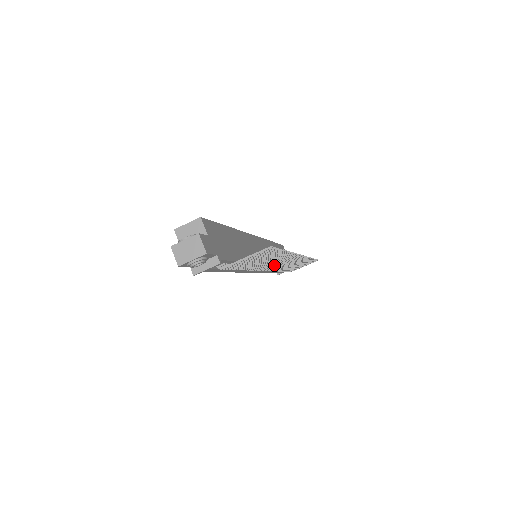
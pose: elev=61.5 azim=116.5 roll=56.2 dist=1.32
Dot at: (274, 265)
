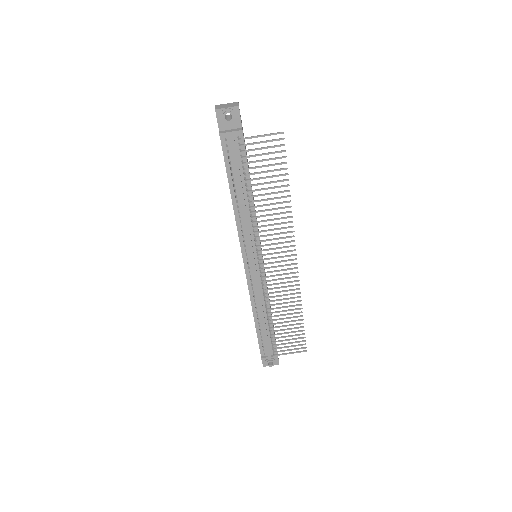
Dot at: (271, 244)
